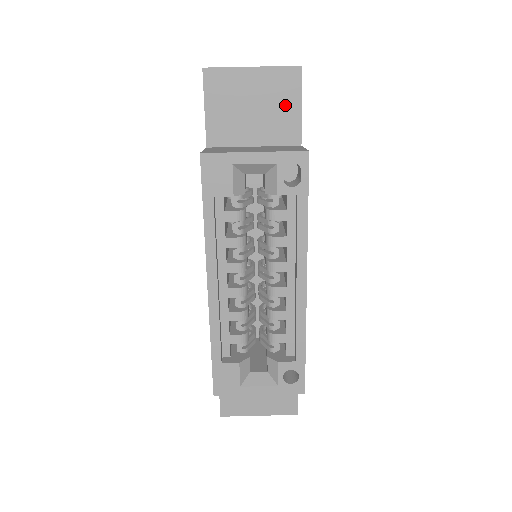
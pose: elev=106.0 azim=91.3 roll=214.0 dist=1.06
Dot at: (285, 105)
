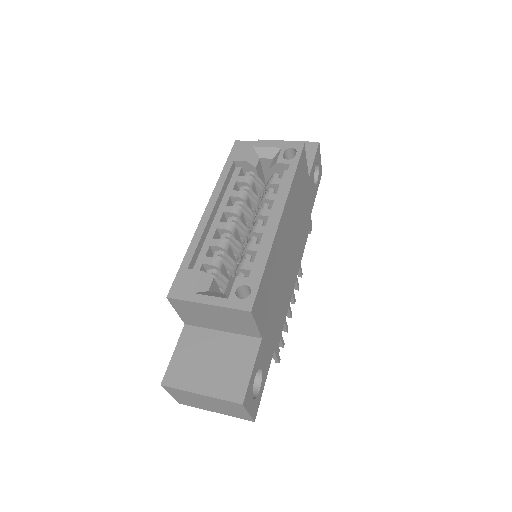
Dot at: occluded
